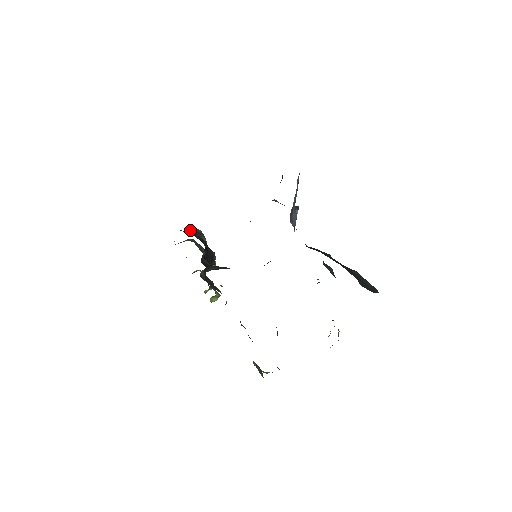
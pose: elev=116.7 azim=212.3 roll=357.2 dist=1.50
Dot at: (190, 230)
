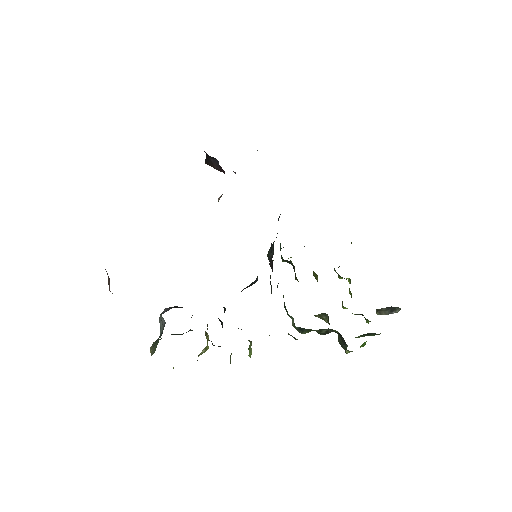
Dot at: (161, 314)
